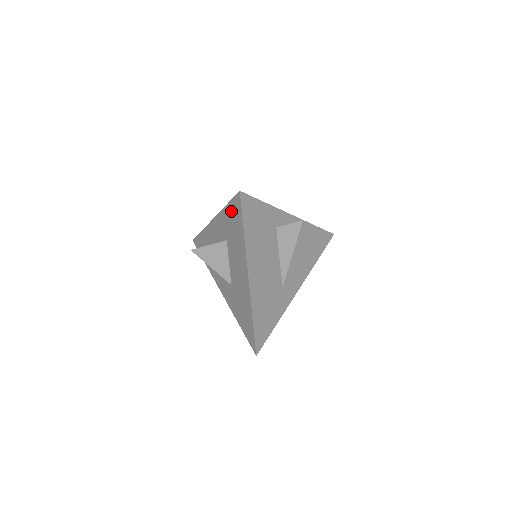
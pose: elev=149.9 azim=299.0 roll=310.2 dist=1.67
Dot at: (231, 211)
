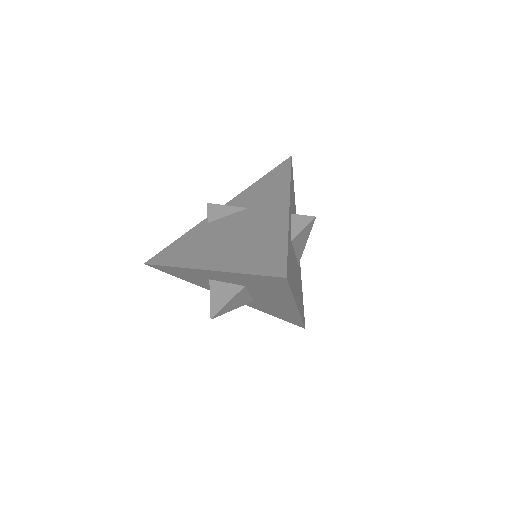
Dot at: (260, 280)
